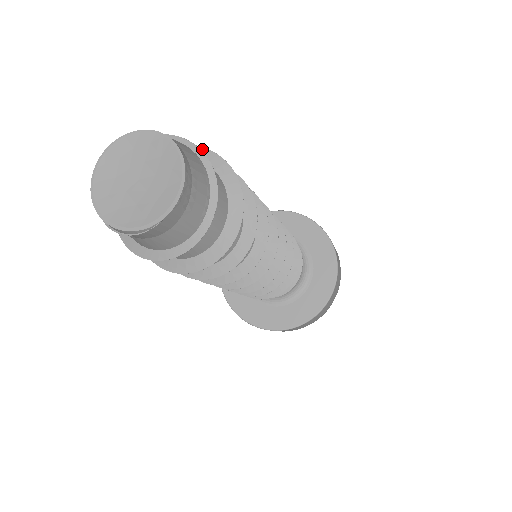
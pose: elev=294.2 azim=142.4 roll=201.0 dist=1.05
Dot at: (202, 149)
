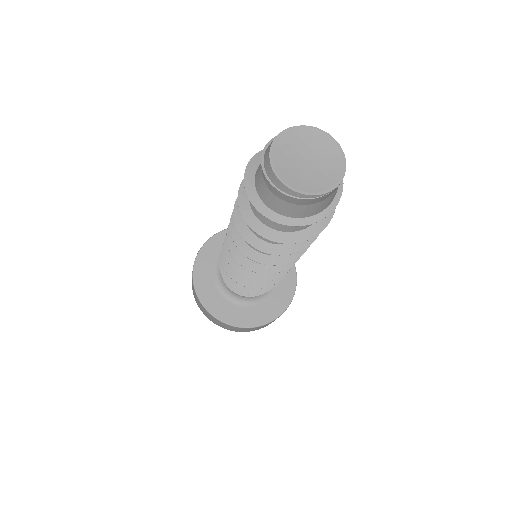
Dot at: occluded
